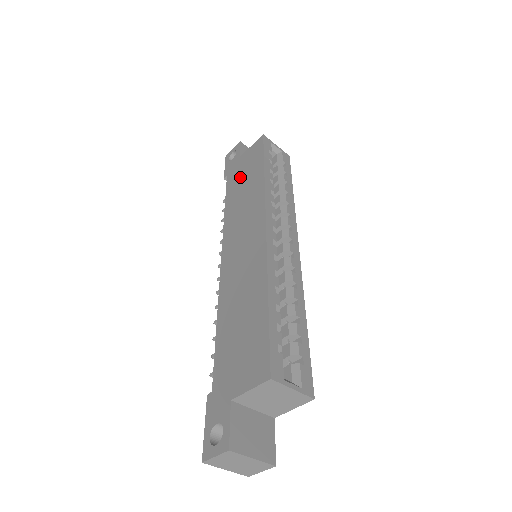
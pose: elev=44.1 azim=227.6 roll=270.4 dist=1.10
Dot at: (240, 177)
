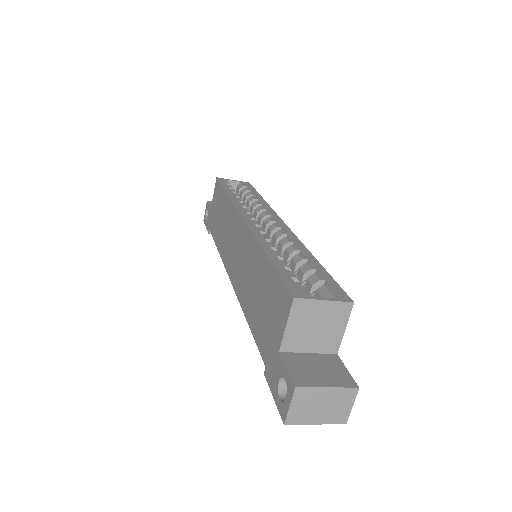
Dot at: (216, 218)
